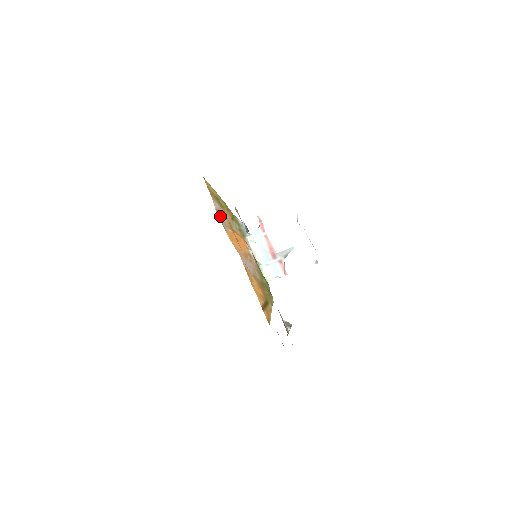
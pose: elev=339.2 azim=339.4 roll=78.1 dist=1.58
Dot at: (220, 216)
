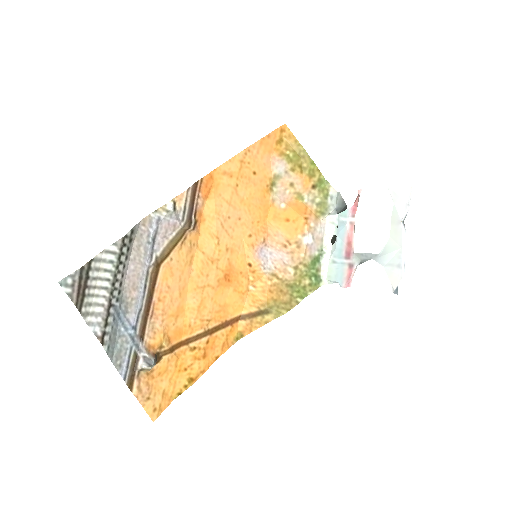
Dot at: (279, 183)
